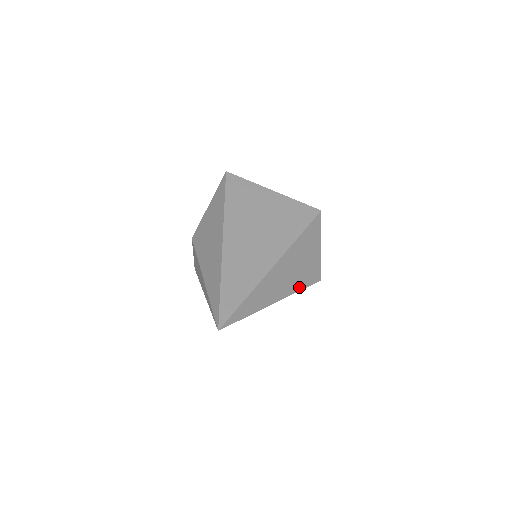
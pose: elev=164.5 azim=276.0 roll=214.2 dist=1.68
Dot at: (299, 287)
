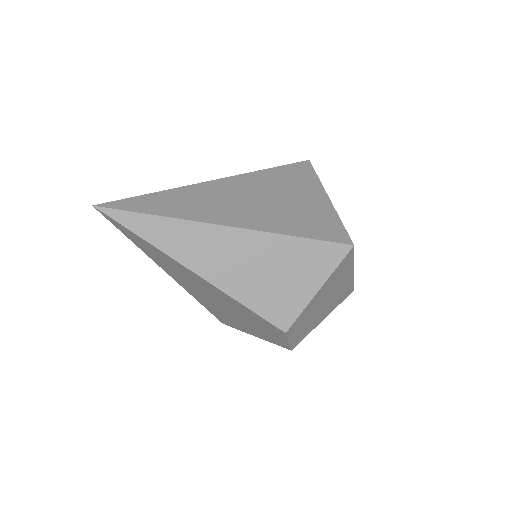
Dot at: (244, 298)
